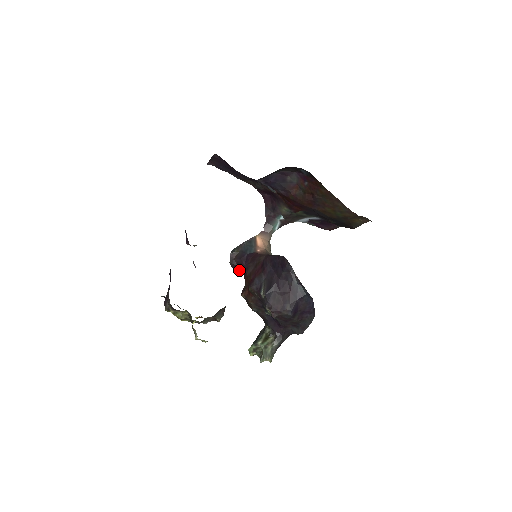
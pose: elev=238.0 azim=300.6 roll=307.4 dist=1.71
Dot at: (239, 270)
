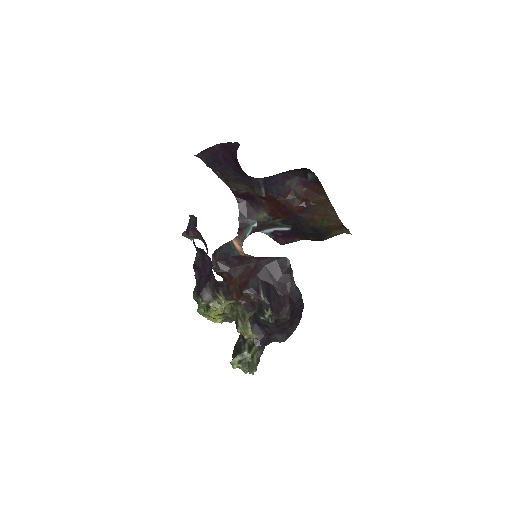
Dot at: (221, 274)
